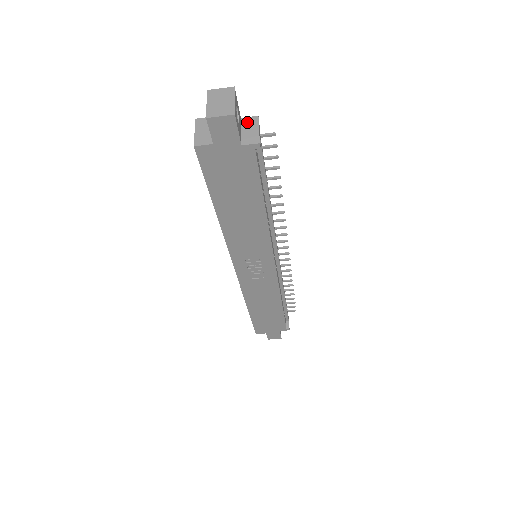
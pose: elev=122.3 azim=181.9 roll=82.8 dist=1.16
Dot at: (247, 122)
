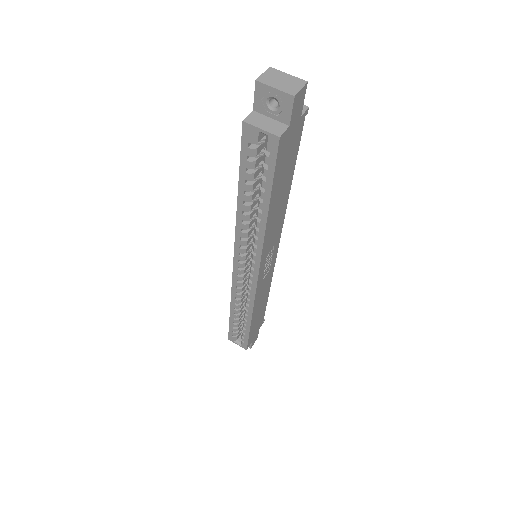
Dot at: occluded
